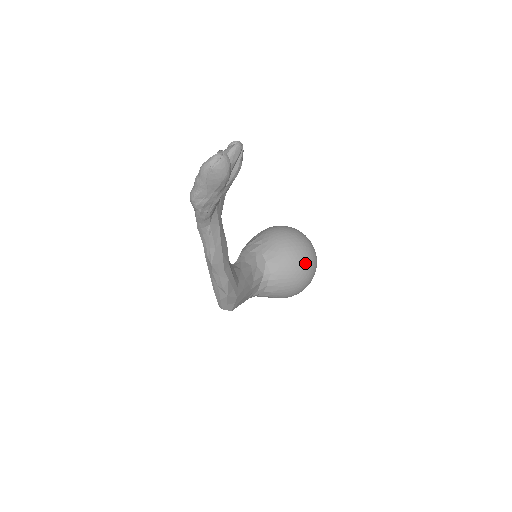
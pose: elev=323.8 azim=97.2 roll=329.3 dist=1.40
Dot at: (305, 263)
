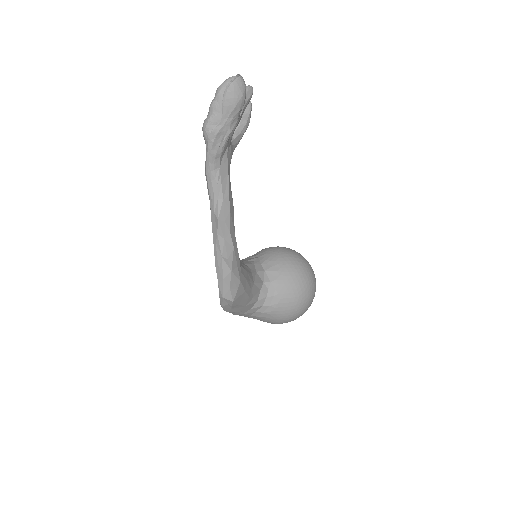
Dot at: (305, 275)
